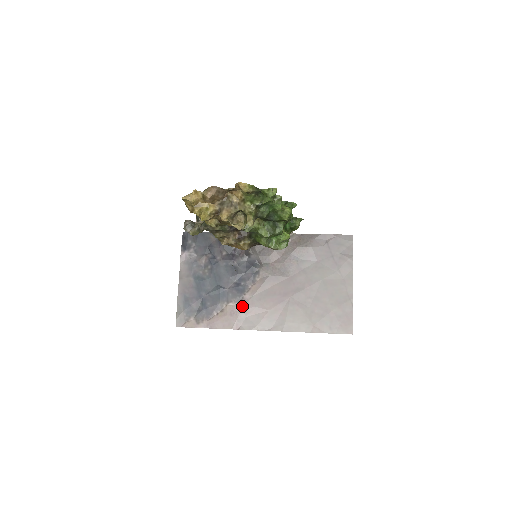
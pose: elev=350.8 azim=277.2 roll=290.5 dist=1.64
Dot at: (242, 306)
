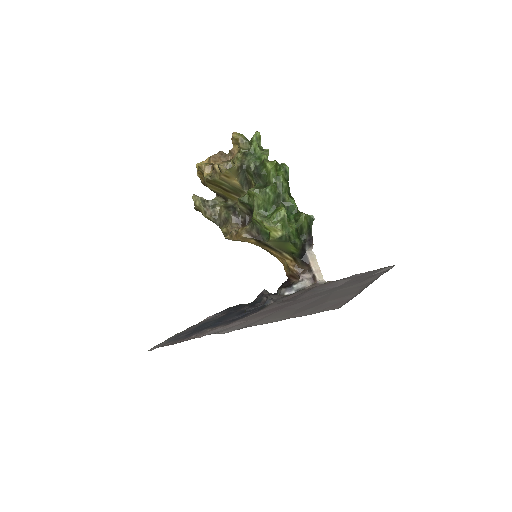
Dot at: occluded
